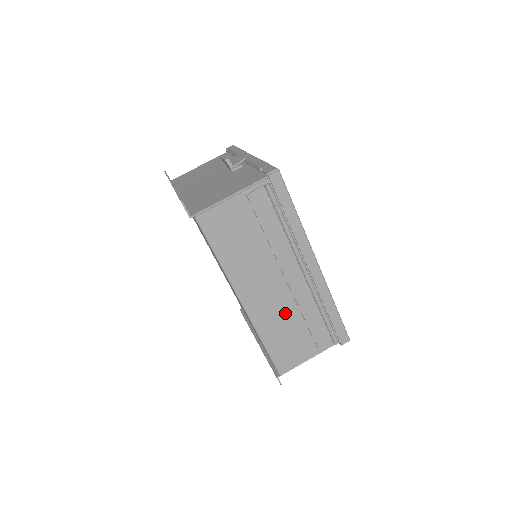
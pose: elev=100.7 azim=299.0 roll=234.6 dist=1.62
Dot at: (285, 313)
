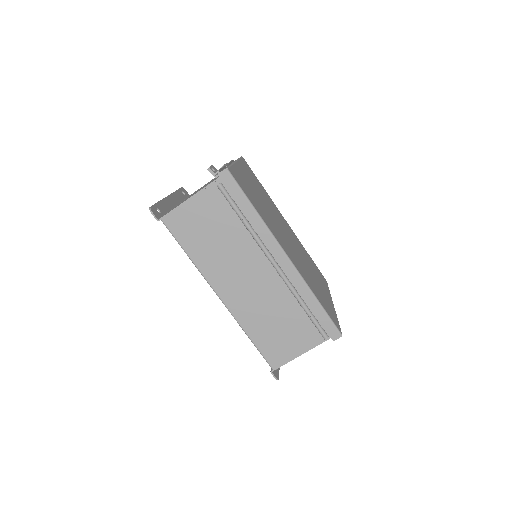
Dot at: (264, 307)
